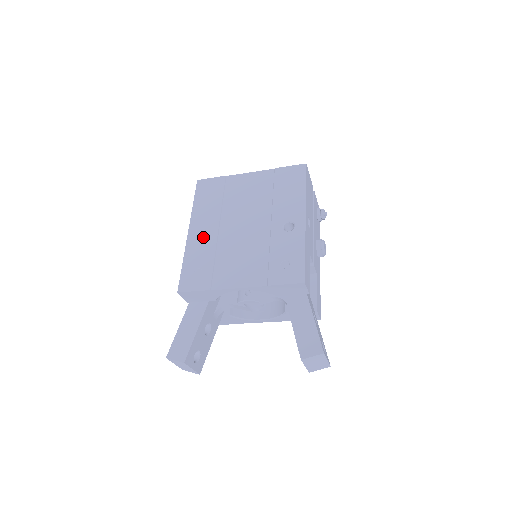
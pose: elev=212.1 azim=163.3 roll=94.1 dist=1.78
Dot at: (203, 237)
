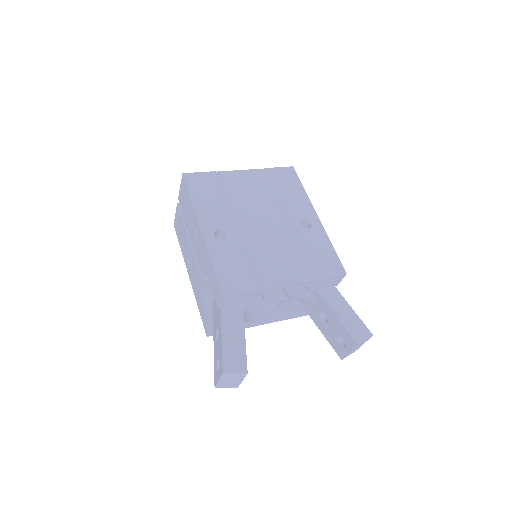
Dot at: occluded
